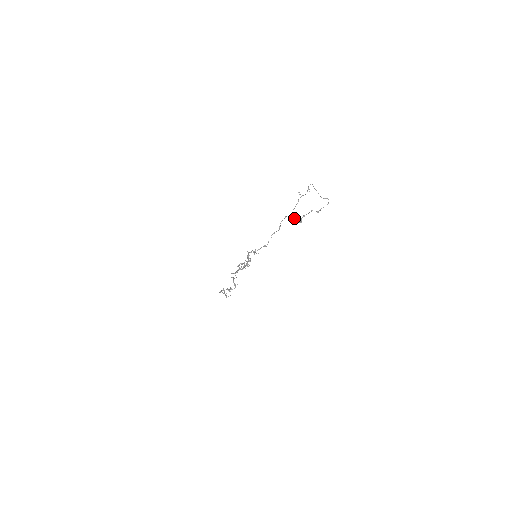
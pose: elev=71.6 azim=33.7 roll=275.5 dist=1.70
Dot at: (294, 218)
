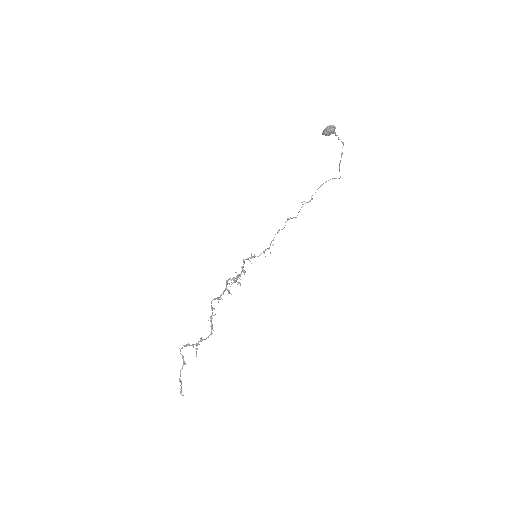
Dot at: (328, 126)
